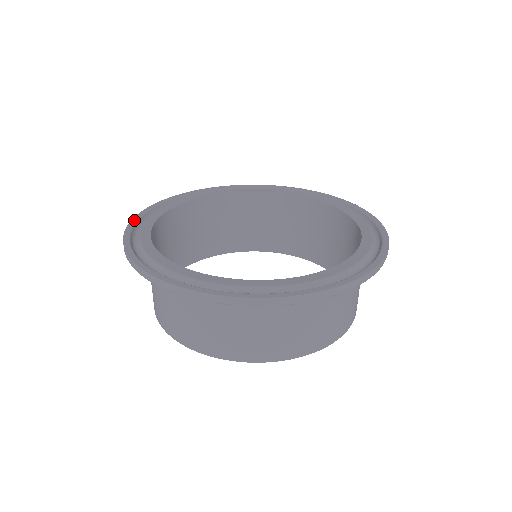
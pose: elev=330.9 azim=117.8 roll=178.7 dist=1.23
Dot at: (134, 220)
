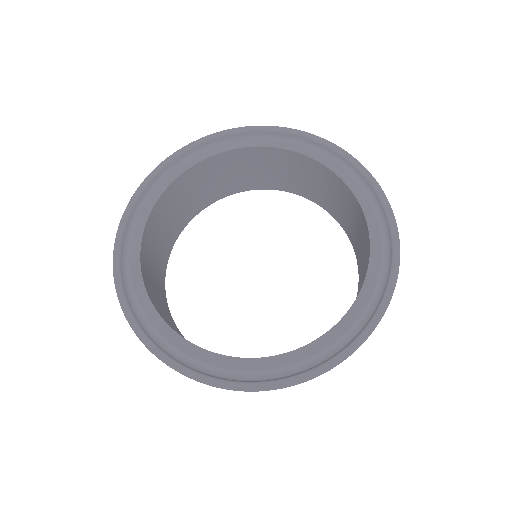
Dot at: (119, 233)
